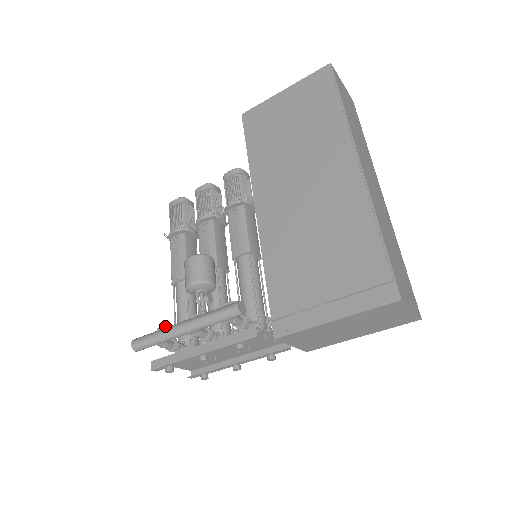
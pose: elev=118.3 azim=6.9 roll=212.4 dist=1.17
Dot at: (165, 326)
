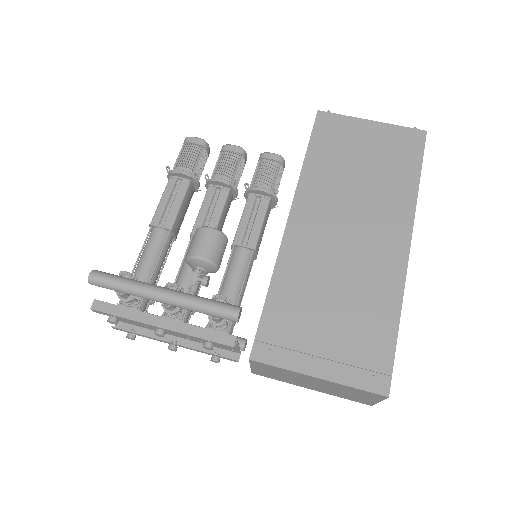
Dot at: occluded
